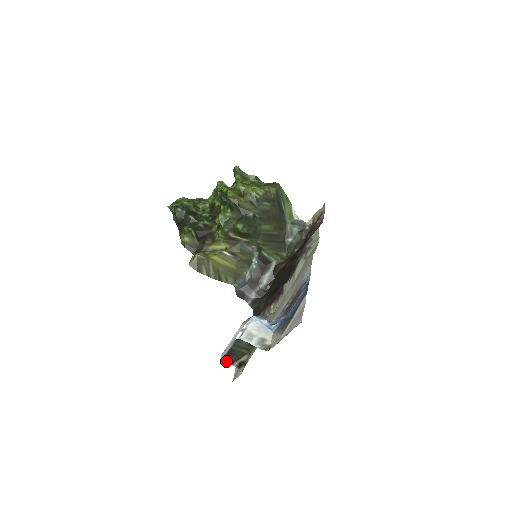
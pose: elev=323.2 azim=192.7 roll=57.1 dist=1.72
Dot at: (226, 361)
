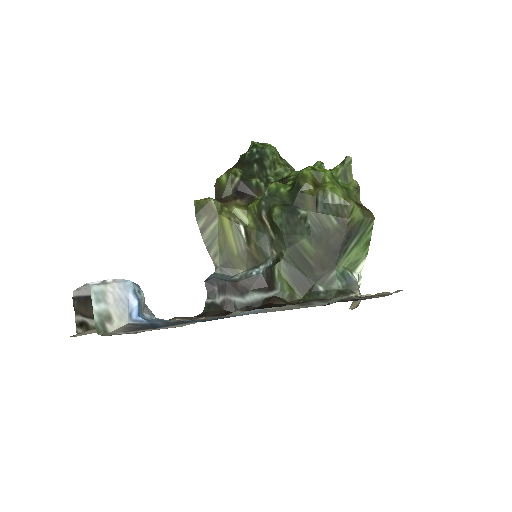
Dot at: (75, 303)
